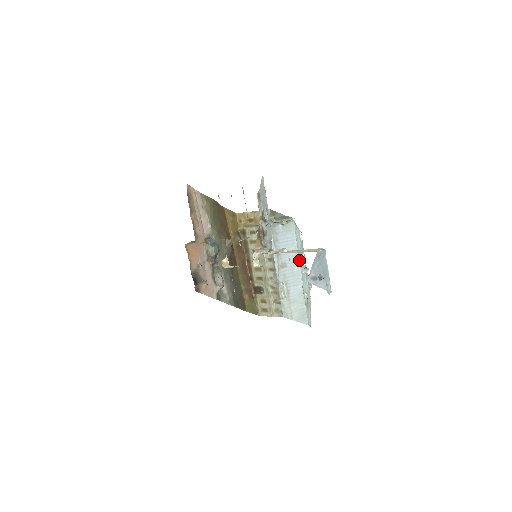
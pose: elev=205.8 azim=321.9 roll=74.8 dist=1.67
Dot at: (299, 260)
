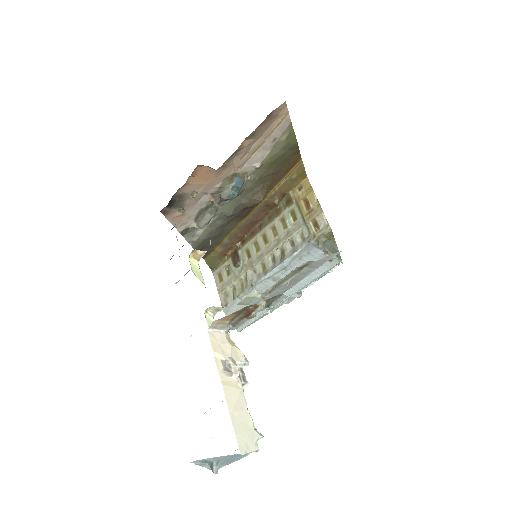
Dot at: (299, 289)
